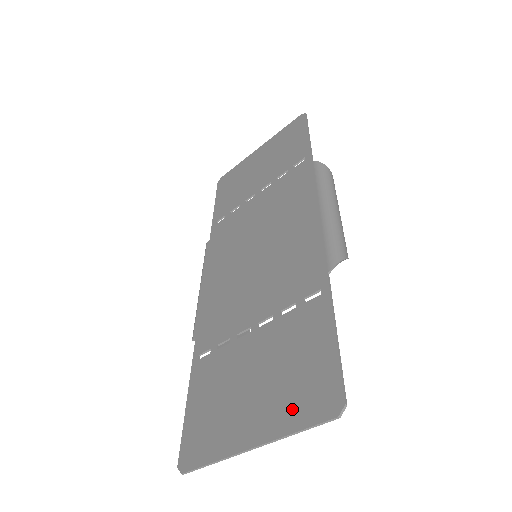
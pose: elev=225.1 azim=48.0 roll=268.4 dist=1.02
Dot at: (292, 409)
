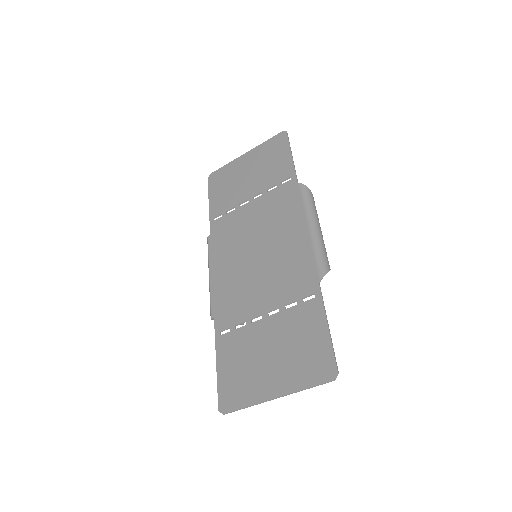
Dot at: (302, 374)
